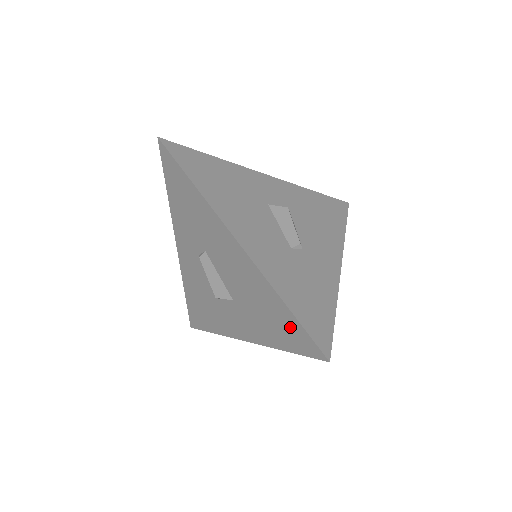
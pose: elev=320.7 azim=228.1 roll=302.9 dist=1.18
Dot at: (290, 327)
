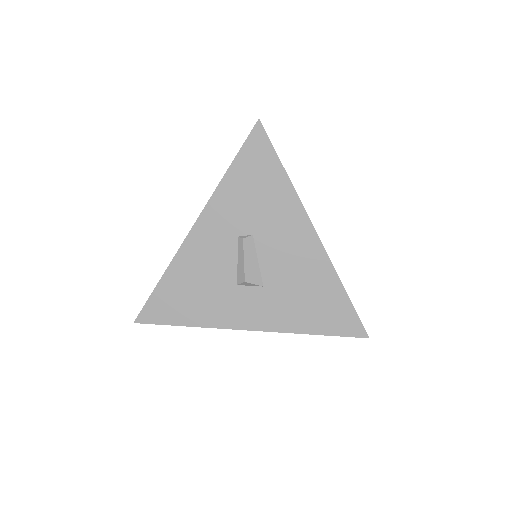
Dot at: (338, 310)
